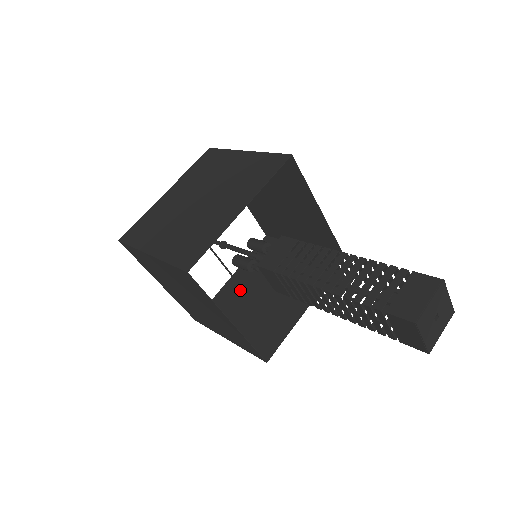
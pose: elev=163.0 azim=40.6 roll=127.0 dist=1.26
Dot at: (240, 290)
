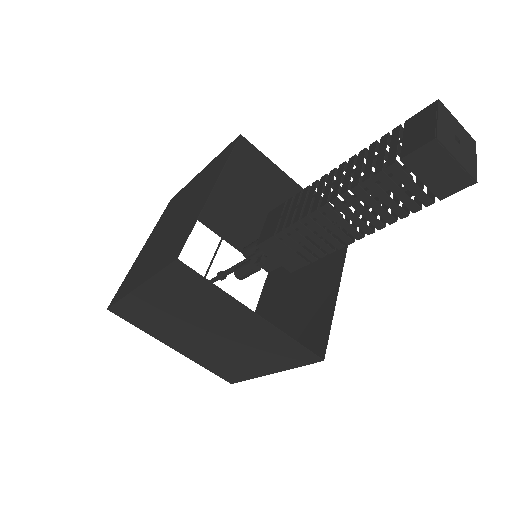
Dot at: occluded
